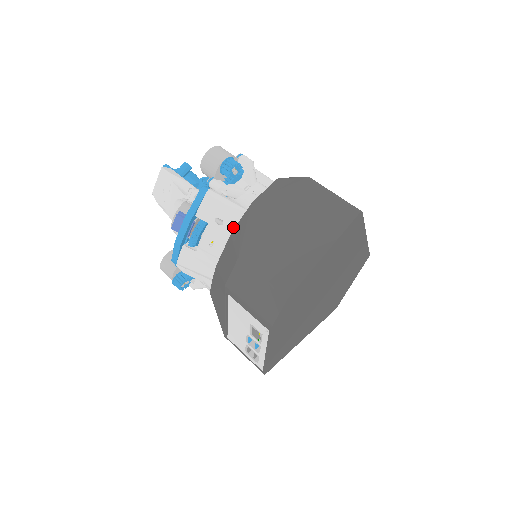
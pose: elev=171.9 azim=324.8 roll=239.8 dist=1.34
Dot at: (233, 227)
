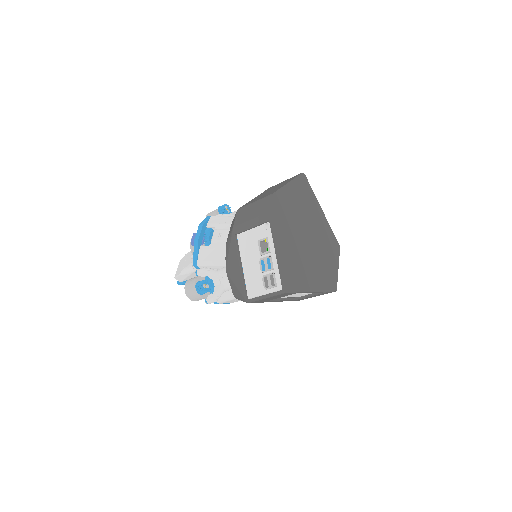
Dot at: occluded
